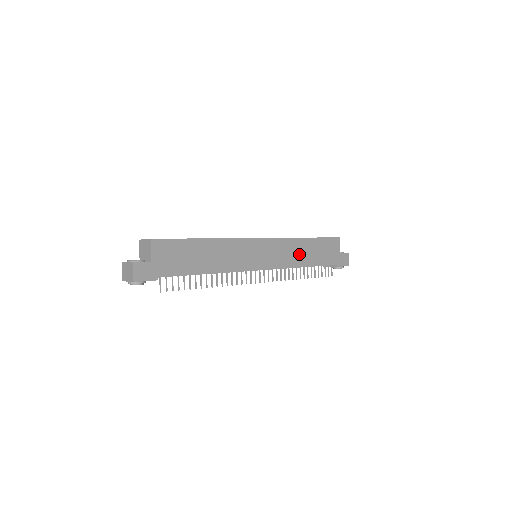
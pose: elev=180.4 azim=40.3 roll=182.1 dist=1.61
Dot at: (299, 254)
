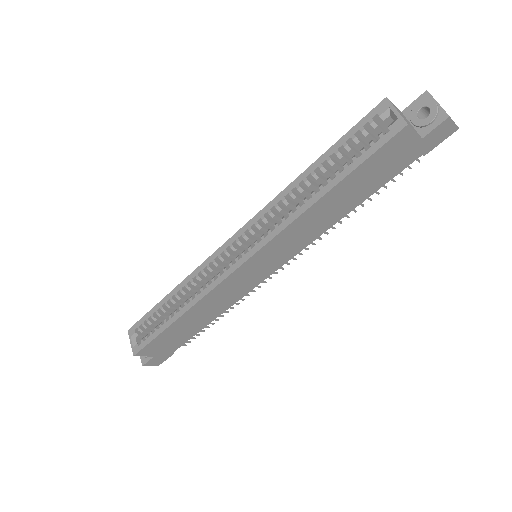
Dot at: (322, 218)
